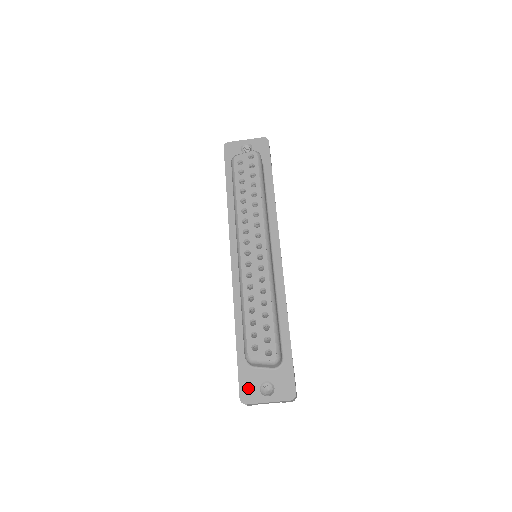
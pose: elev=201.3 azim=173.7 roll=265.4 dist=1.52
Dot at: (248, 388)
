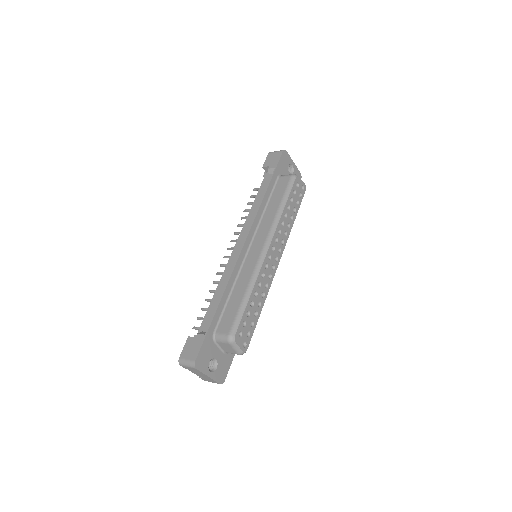
Dot at: (204, 356)
